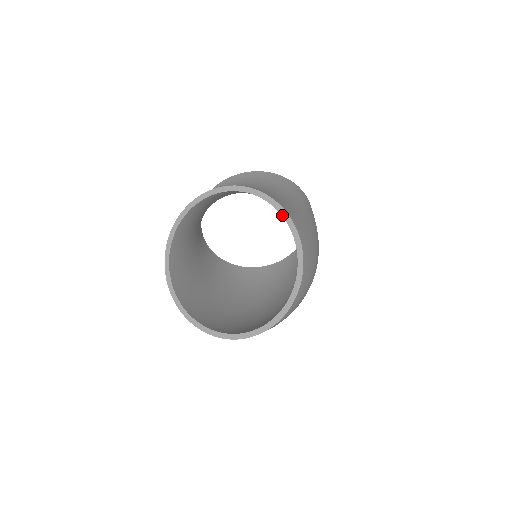
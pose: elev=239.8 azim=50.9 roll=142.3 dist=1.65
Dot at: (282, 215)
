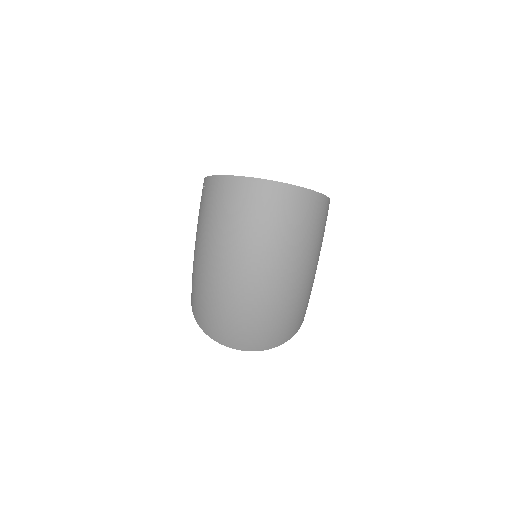
Dot at: occluded
